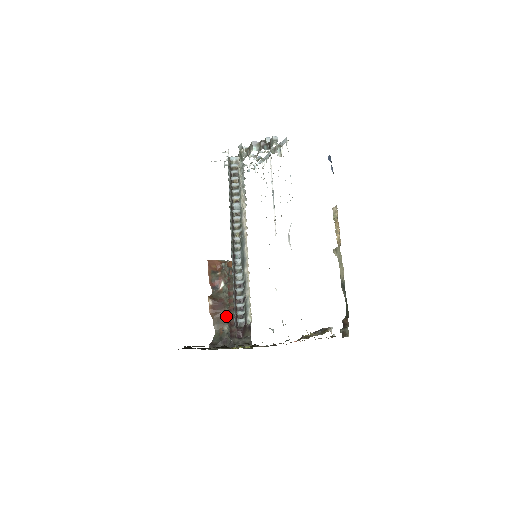
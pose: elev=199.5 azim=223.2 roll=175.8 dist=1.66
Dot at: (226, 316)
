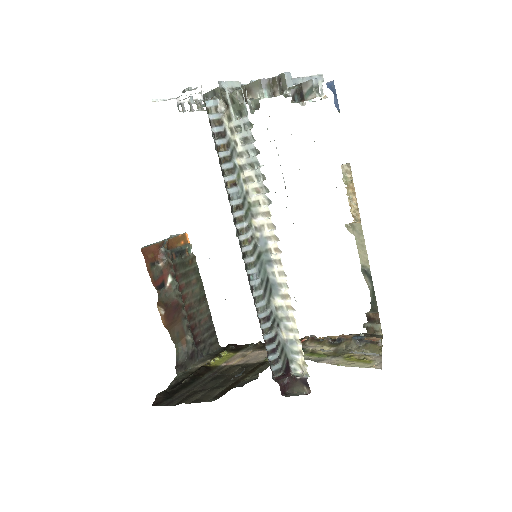
Dot at: (186, 322)
